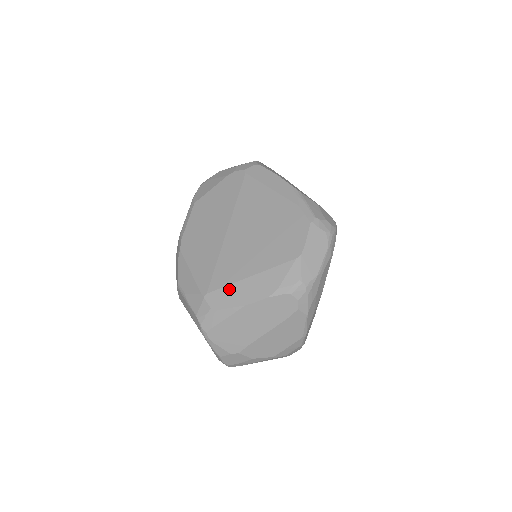
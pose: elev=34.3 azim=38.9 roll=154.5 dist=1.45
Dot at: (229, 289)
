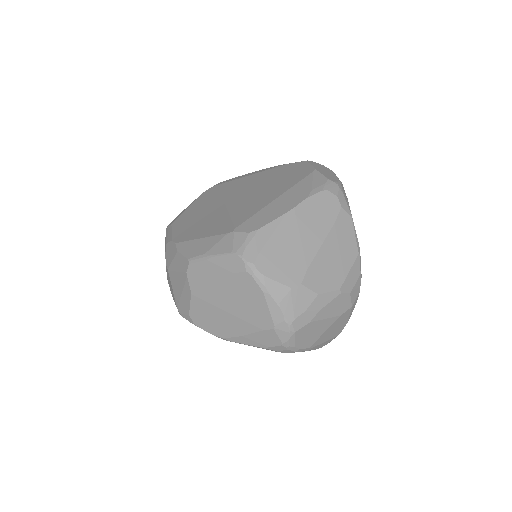
Dot at: (259, 214)
